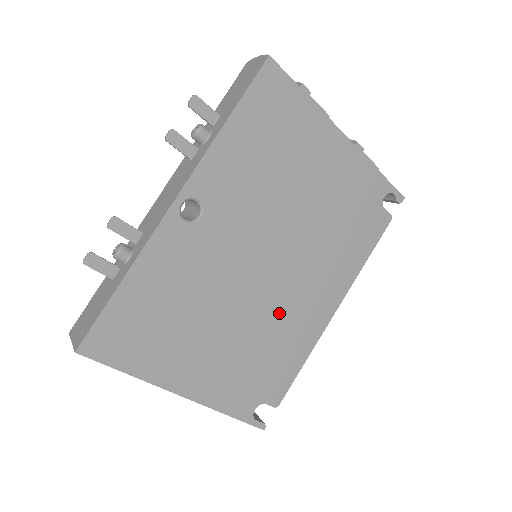
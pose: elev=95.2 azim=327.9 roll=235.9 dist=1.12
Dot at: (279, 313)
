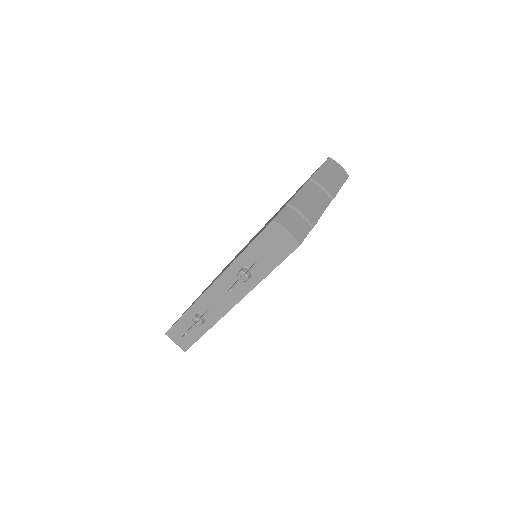
Dot at: occluded
